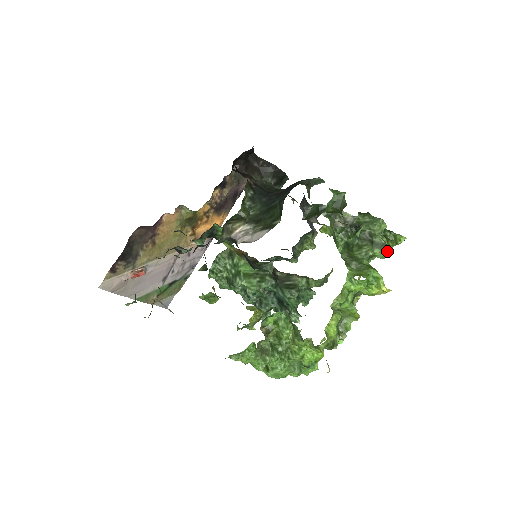
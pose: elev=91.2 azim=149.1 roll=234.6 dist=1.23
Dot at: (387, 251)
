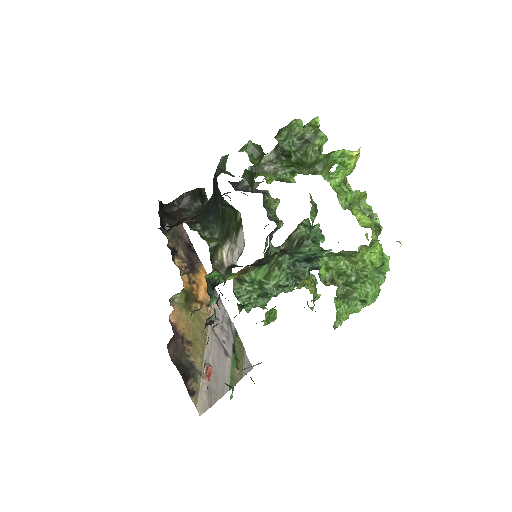
Dot at: (323, 133)
